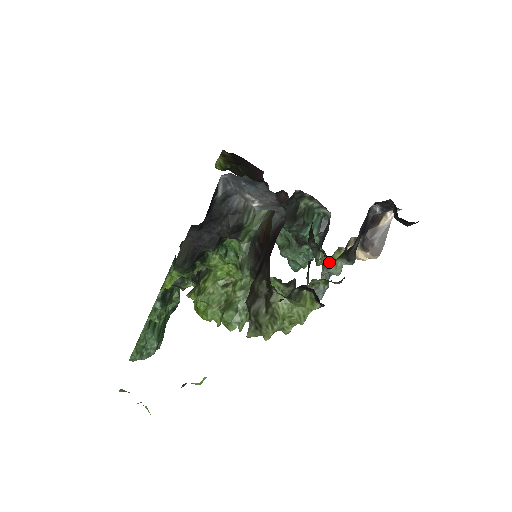
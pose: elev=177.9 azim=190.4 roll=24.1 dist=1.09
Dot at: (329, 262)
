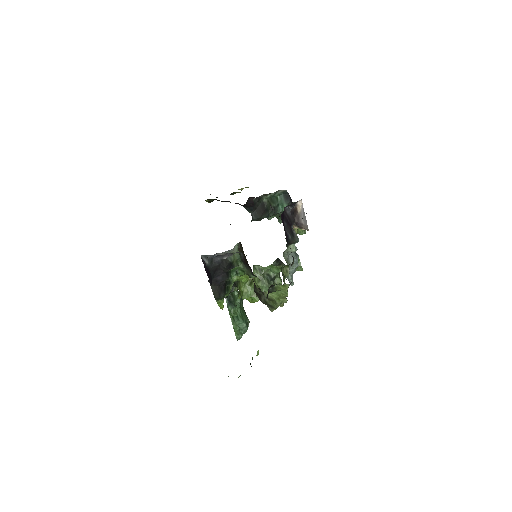
Dot at: (285, 251)
